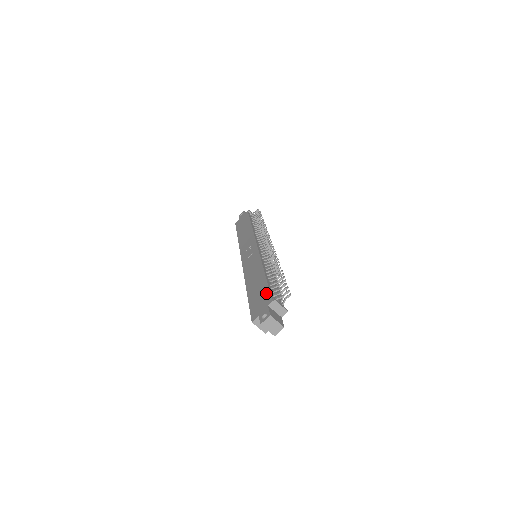
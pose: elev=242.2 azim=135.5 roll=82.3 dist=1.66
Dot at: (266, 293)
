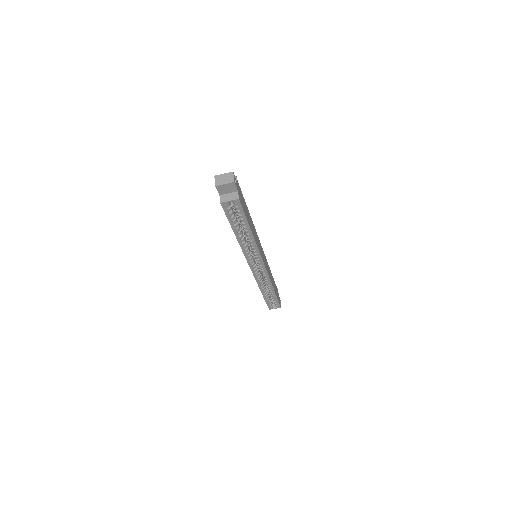
Dot at: occluded
